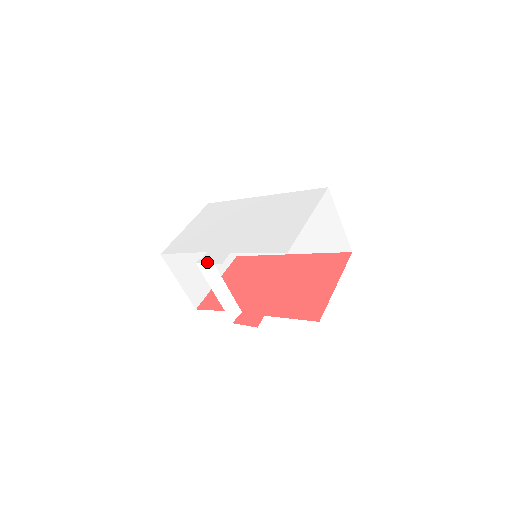
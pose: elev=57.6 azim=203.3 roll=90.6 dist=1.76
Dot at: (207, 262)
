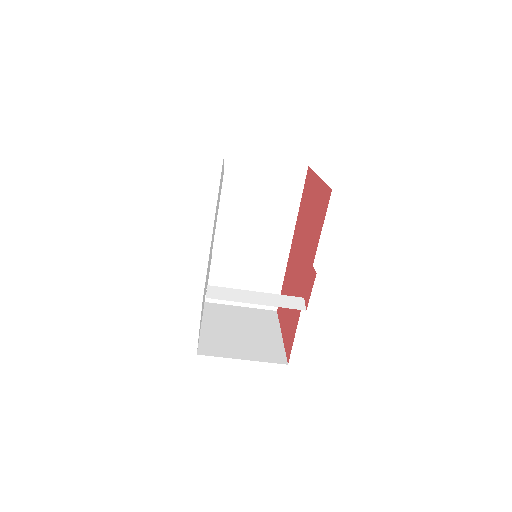
Dot at: occluded
